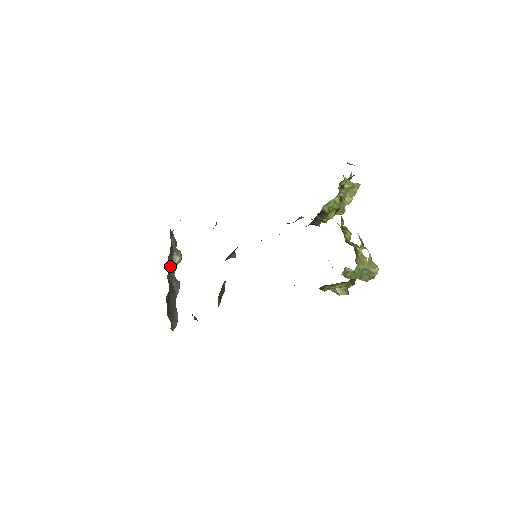
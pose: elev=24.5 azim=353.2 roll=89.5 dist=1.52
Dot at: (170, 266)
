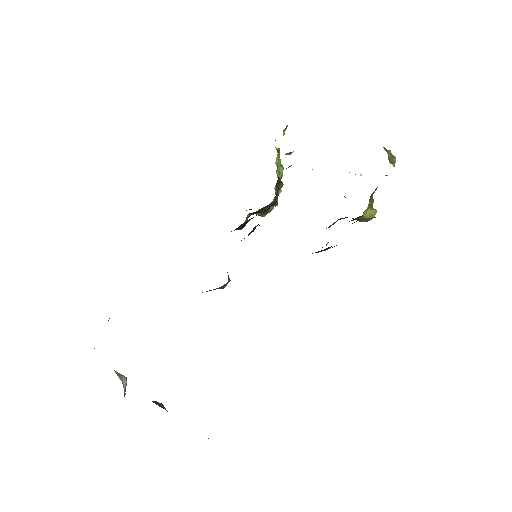
Dot at: occluded
